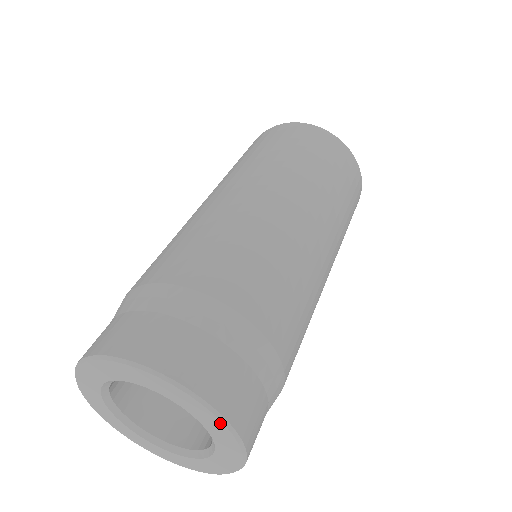
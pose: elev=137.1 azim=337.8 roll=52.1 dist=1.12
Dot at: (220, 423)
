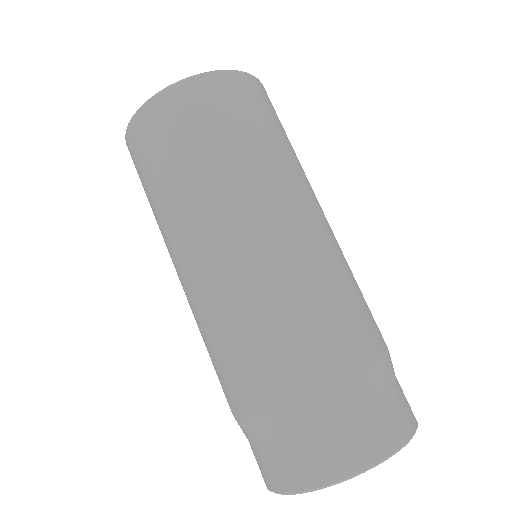
Dot at: (384, 460)
